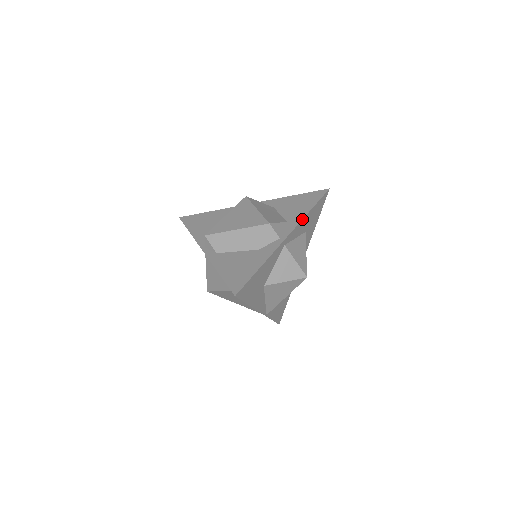
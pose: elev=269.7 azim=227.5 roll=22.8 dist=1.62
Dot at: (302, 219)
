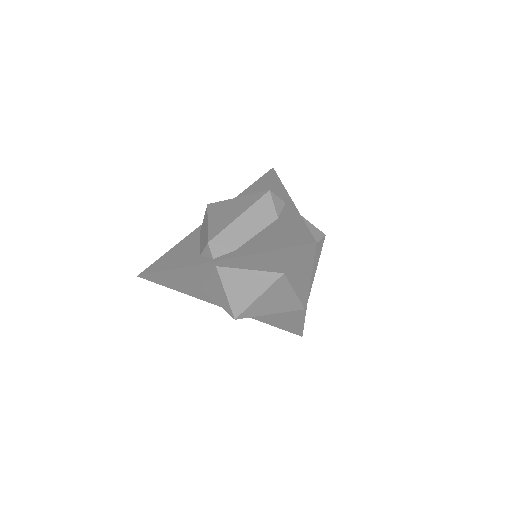
Dot at: (283, 186)
